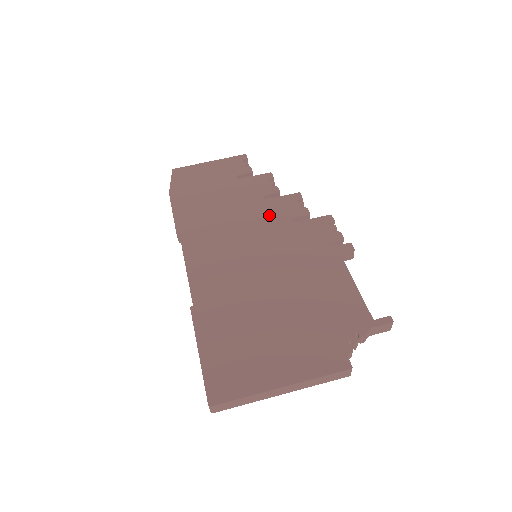
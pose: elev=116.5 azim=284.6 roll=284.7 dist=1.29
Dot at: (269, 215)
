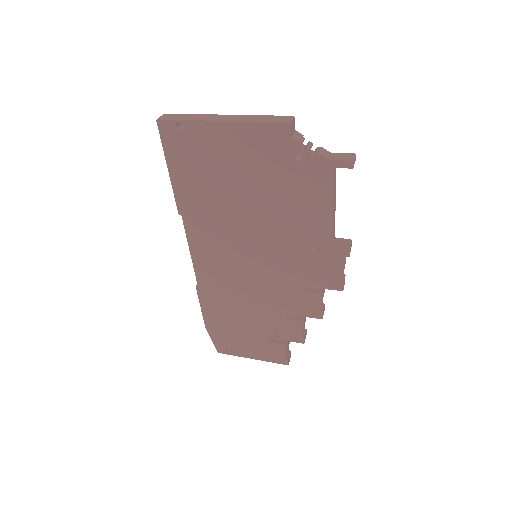
Dot at: occluded
